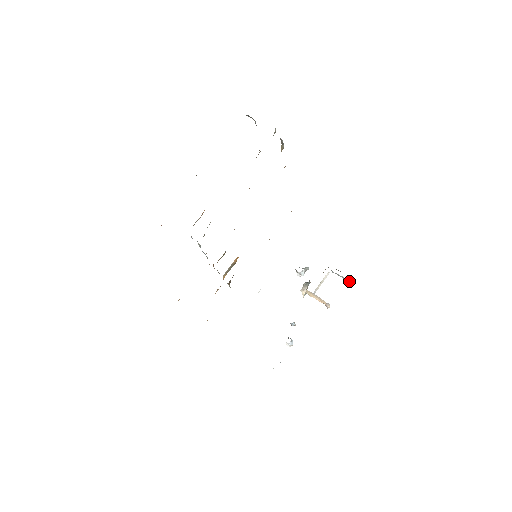
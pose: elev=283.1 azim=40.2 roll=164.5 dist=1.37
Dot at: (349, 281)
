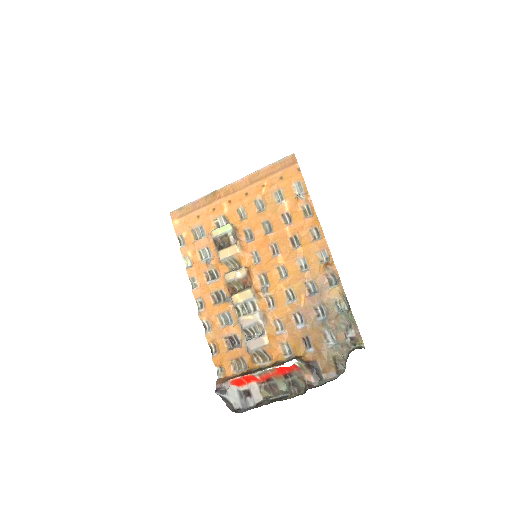
Dot at: occluded
